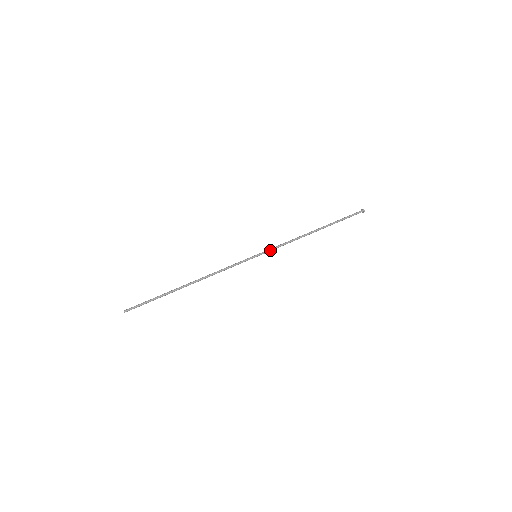
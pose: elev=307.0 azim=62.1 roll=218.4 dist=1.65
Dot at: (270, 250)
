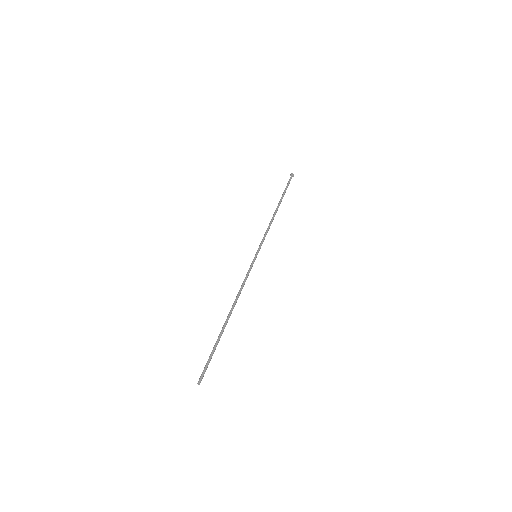
Dot at: (261, 244)
